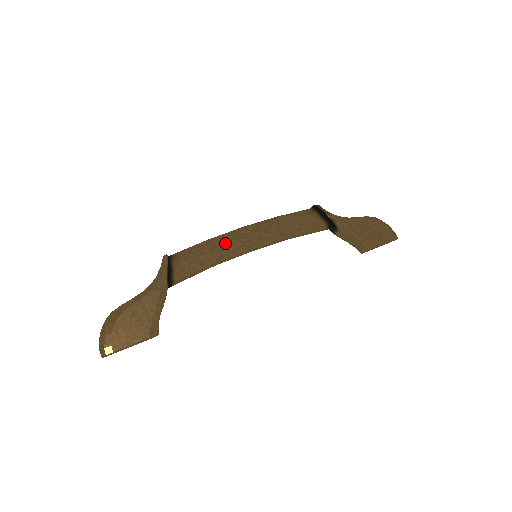
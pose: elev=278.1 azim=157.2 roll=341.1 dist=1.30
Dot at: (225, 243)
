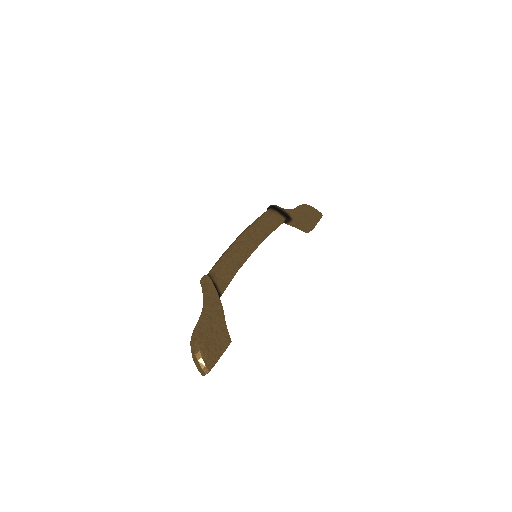
Dot at: (237, 252)
